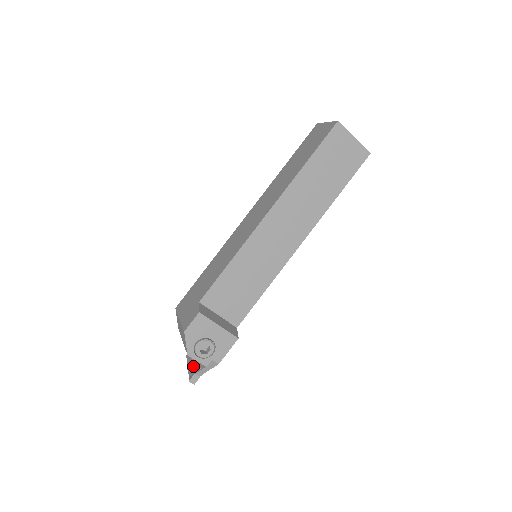
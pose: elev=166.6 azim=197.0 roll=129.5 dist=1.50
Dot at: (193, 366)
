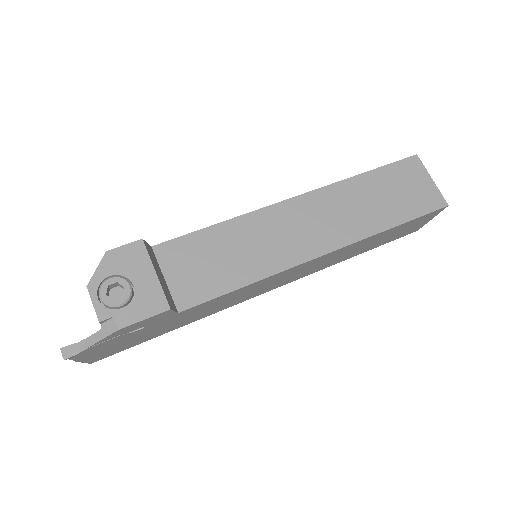
Dot at: occluded
